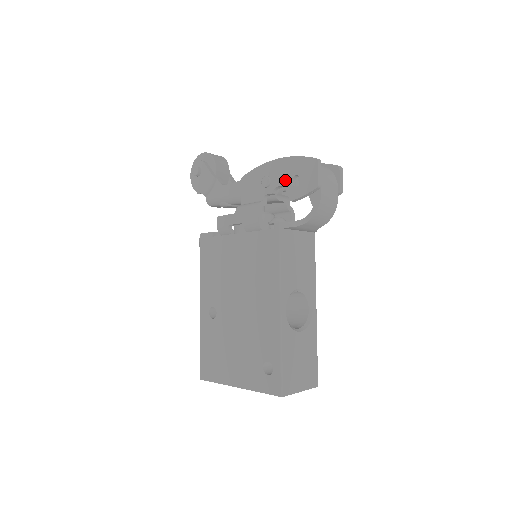
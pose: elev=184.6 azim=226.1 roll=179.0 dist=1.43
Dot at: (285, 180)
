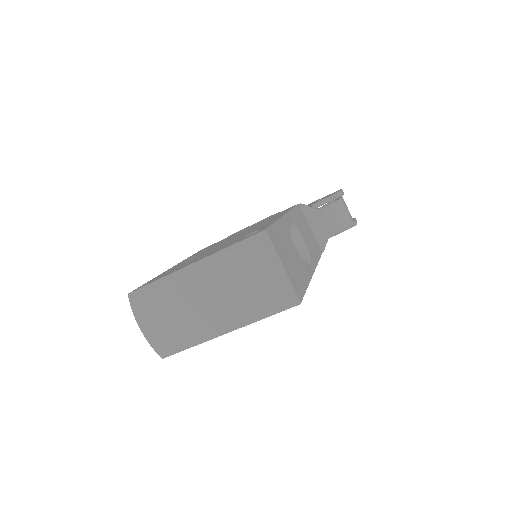
Dot at: occluded
